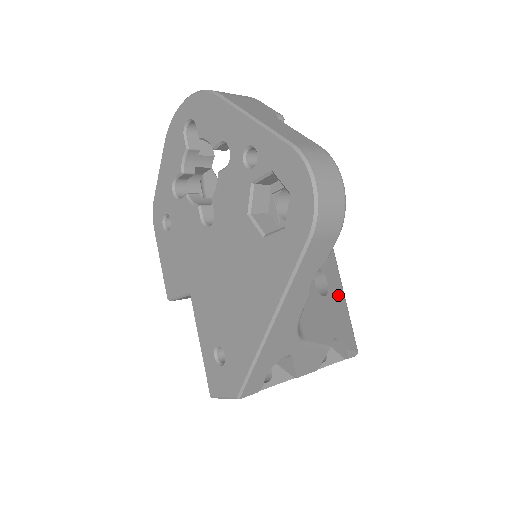
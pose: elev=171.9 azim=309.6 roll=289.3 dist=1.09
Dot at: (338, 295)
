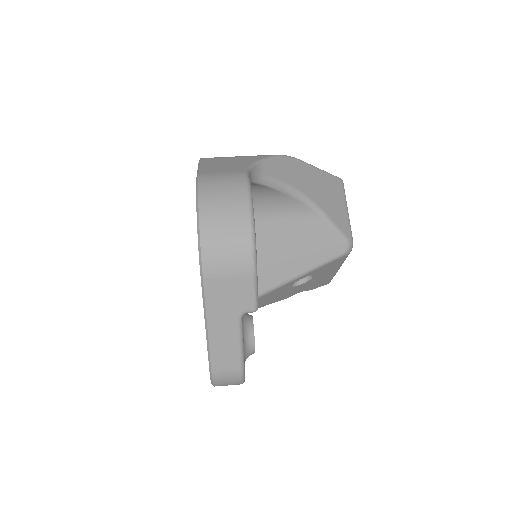
Dot at: (326, 274)
